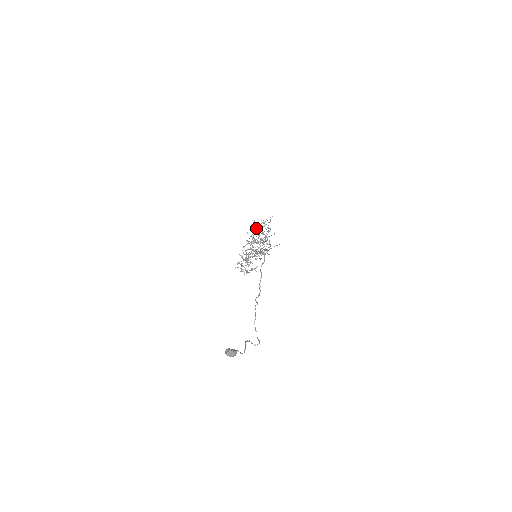
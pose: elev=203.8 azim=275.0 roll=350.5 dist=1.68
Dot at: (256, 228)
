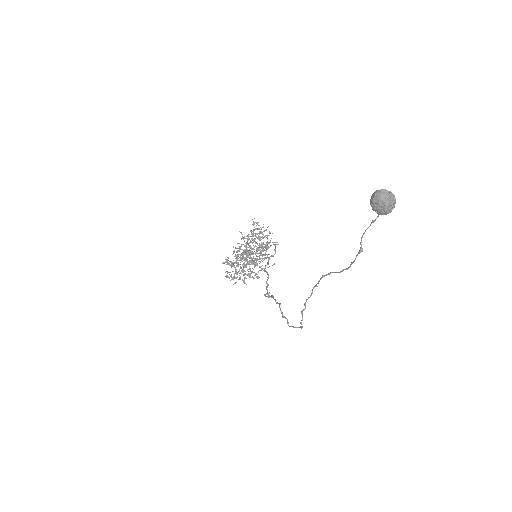
Dot at: (256, 228)
